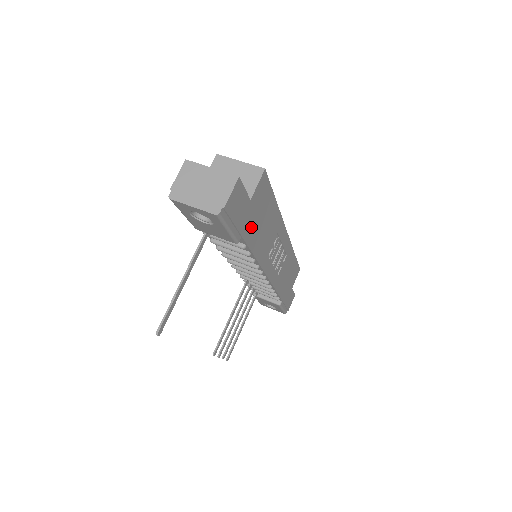
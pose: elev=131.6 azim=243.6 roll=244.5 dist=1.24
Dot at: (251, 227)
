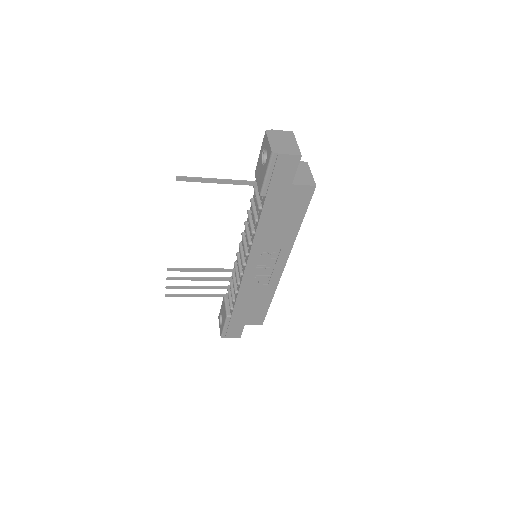
Dot at: (275, 203)
